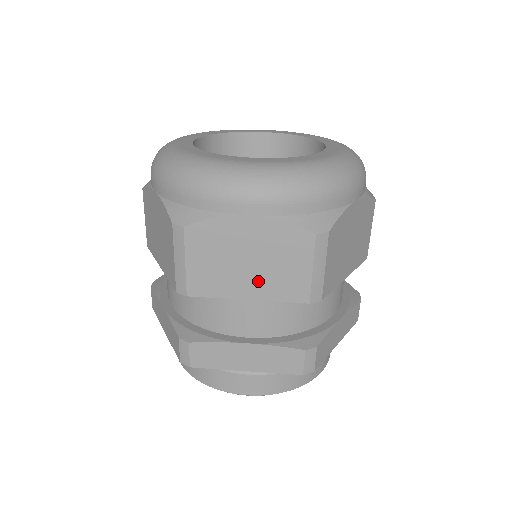
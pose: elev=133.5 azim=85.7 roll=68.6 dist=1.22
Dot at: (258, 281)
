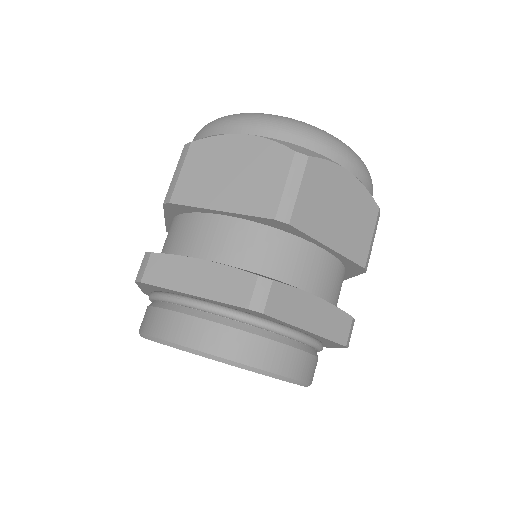
Dot at: (234, 193)
